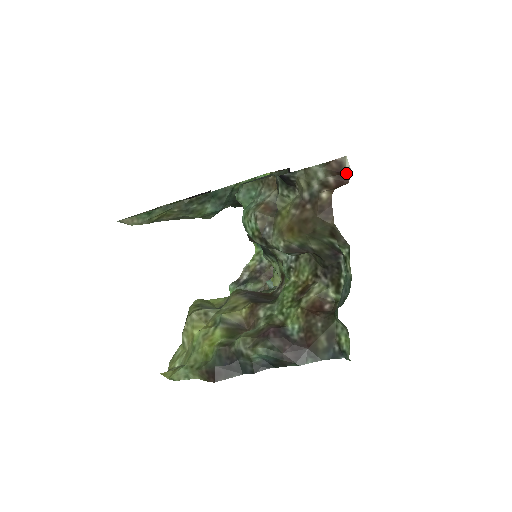
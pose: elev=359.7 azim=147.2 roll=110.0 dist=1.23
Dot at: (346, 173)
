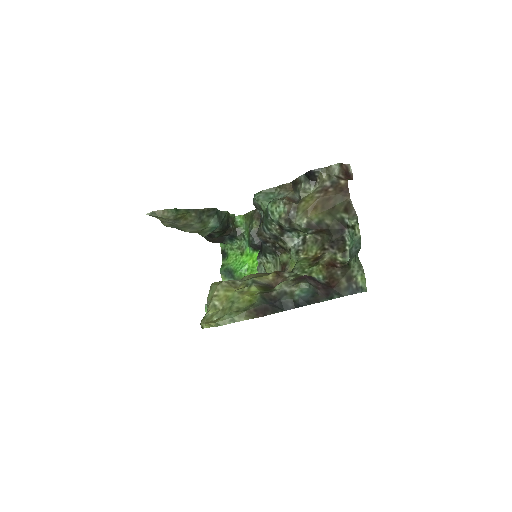
Dot at: (350, 174)
